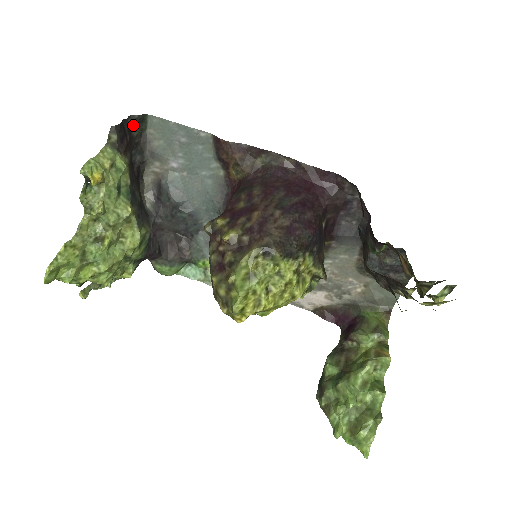
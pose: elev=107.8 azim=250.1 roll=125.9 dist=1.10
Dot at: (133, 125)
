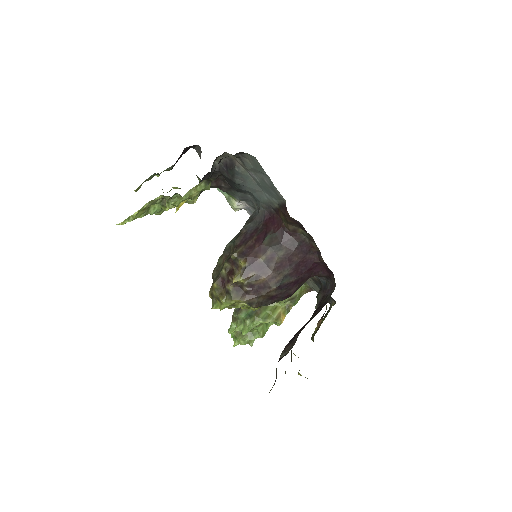
Dot at: occluded
